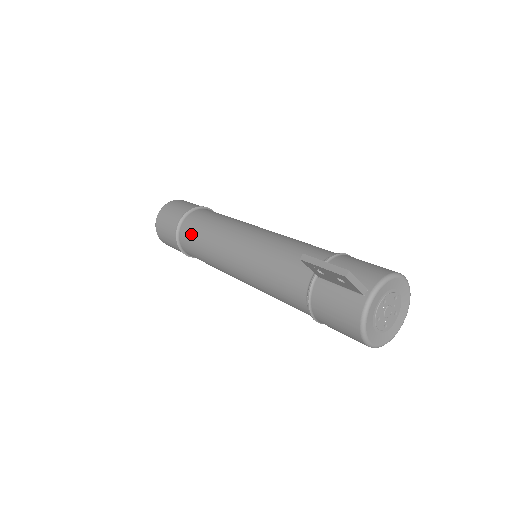
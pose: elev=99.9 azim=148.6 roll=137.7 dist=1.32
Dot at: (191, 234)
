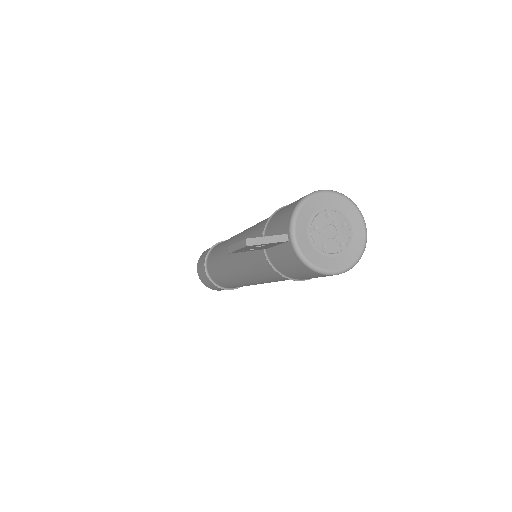
Dot at: (215, 275)
